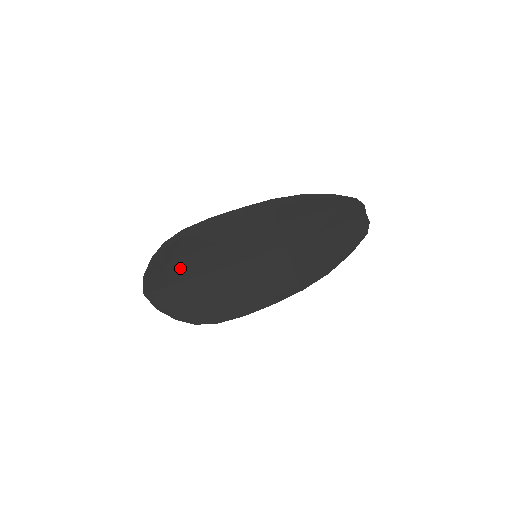
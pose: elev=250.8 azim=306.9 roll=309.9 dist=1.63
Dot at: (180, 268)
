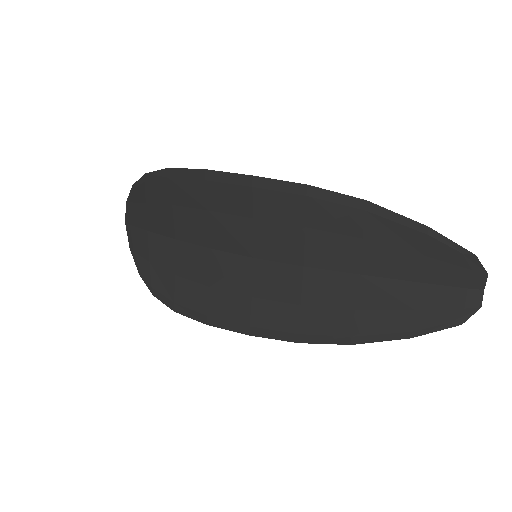
Dot at: (160, 216)
